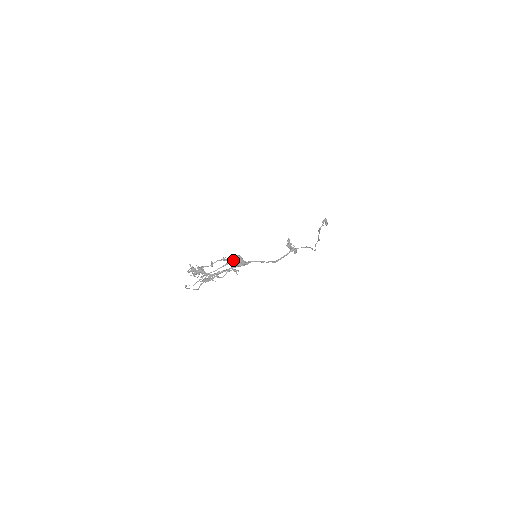
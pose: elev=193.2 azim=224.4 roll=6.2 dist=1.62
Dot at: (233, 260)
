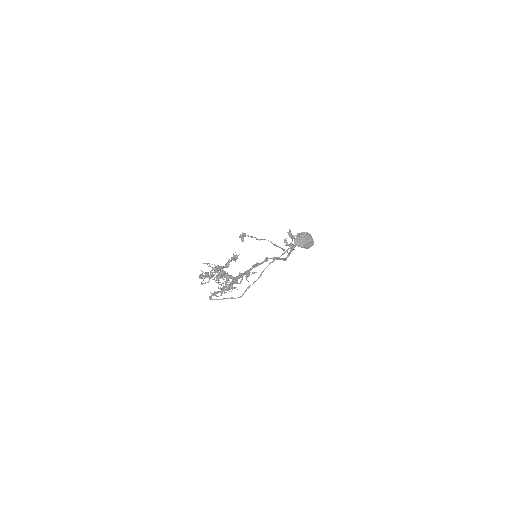
Dot at: (303, 238)
